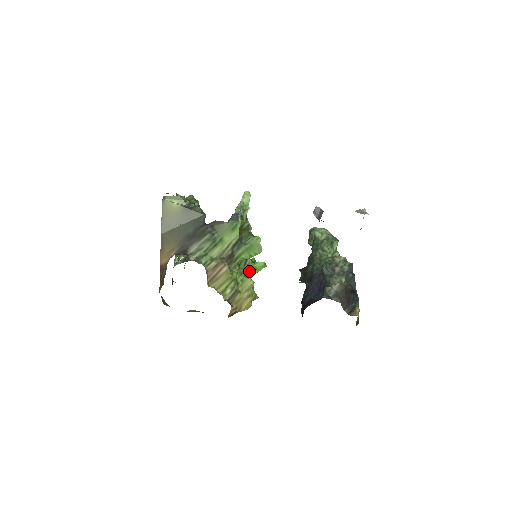
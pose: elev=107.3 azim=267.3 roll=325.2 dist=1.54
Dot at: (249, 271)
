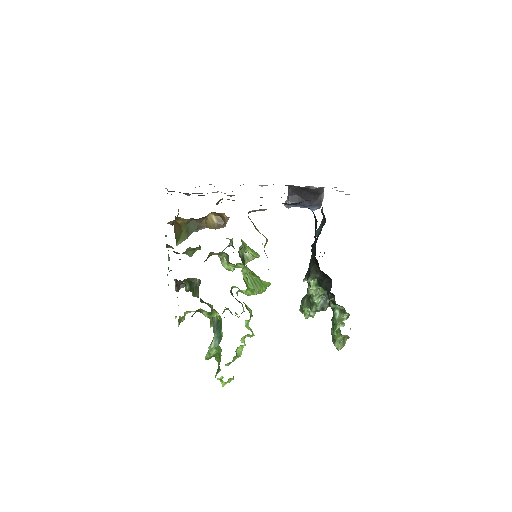
Dot at: occluded
